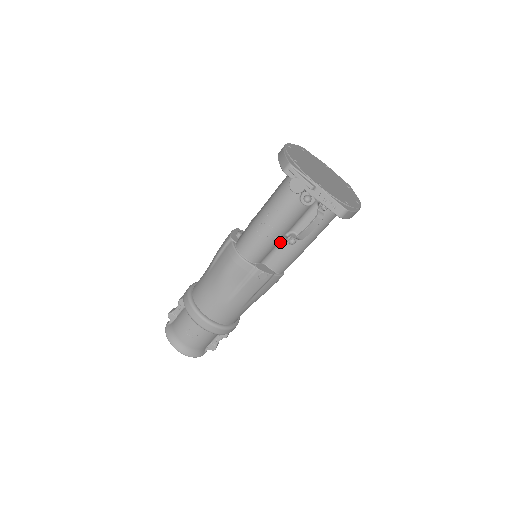
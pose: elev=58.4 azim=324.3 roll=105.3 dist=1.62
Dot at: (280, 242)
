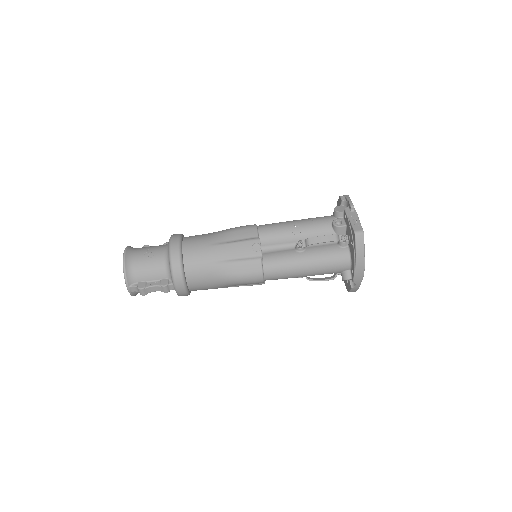
Dot at: (289, 245)
